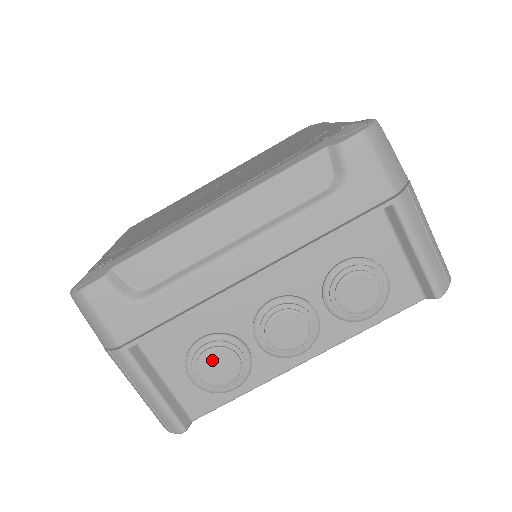
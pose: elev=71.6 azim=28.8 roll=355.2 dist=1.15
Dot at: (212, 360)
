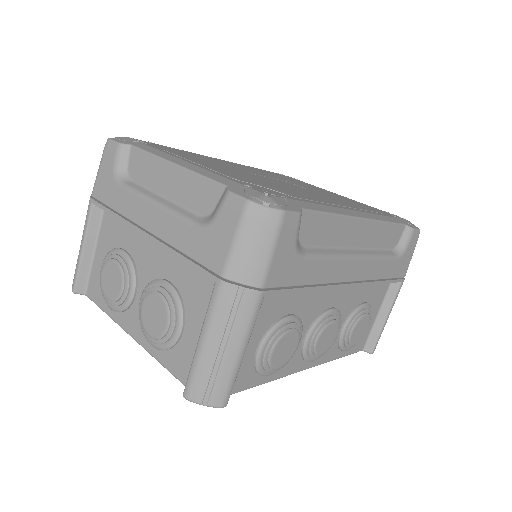
Dot at: (288, 340)
